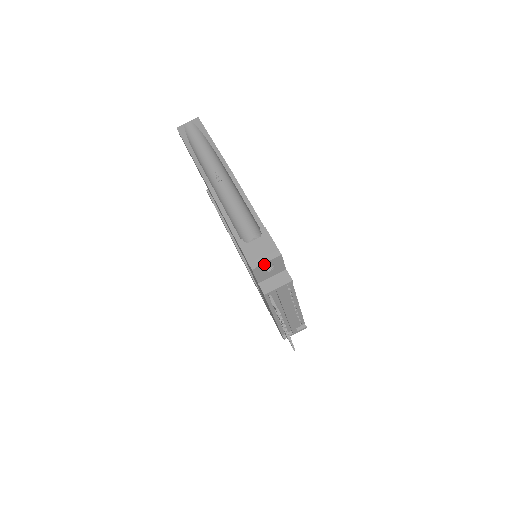
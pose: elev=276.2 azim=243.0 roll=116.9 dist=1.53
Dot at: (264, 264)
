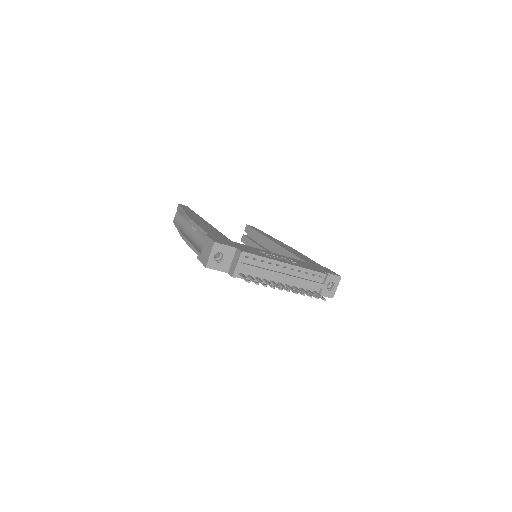
Dot at: (210, 257)
